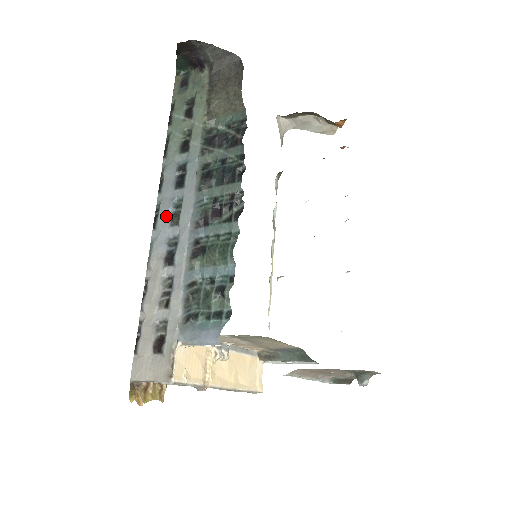
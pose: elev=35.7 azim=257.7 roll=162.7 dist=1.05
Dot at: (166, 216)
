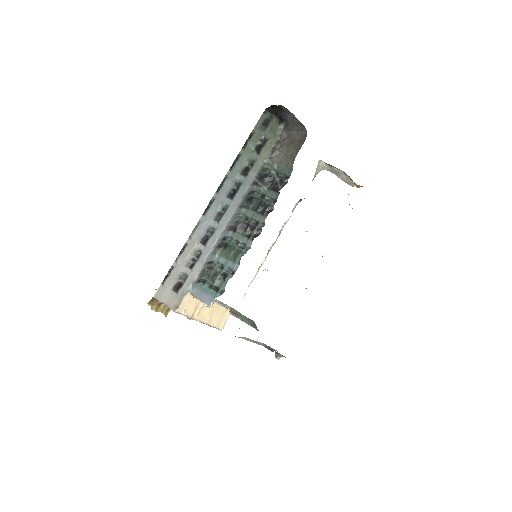
Dot at: (214, 212)
